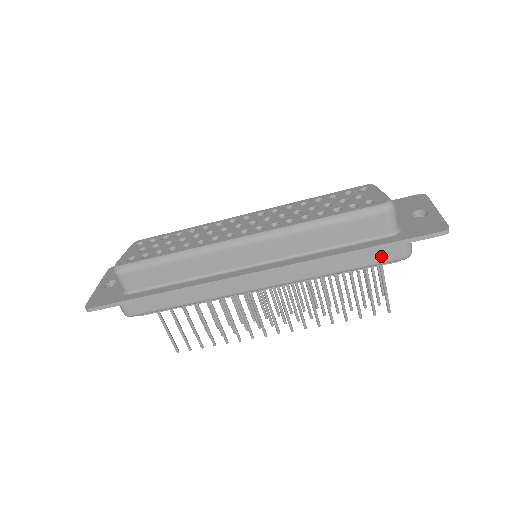
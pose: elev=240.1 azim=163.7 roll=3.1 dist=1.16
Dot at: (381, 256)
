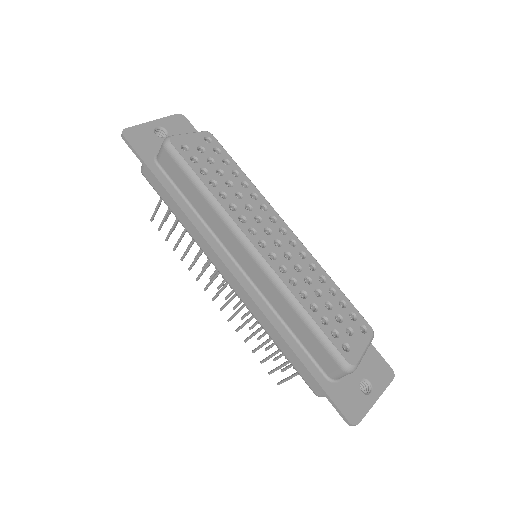
Dot at: (305, 375)
